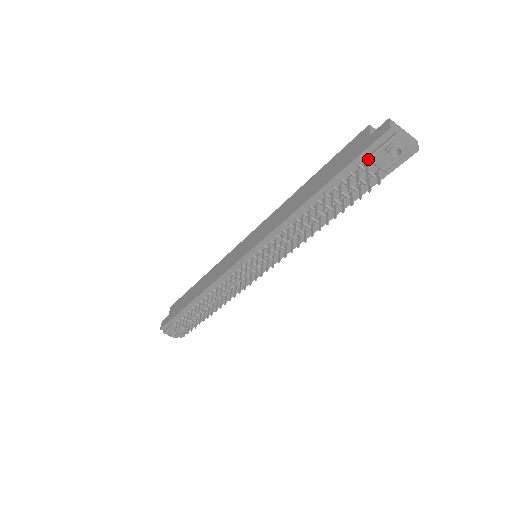
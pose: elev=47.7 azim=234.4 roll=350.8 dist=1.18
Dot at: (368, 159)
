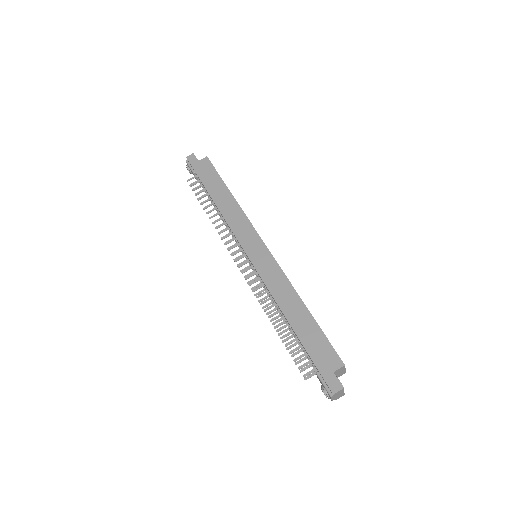
Dot at: (316, 373)
